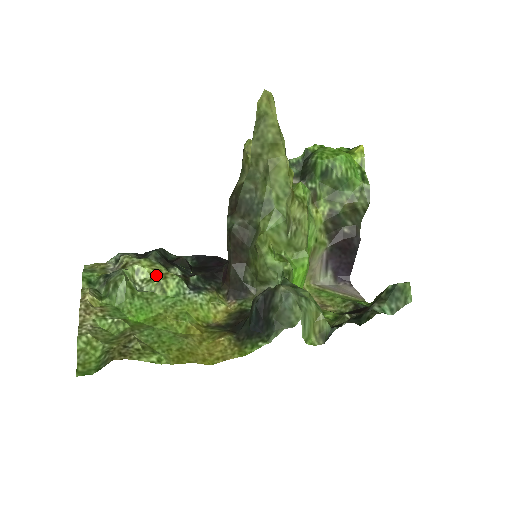
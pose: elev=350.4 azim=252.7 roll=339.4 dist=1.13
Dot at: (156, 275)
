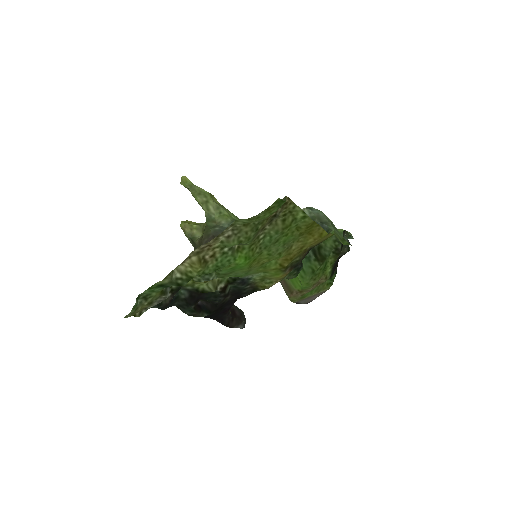
Dot at: occluded
